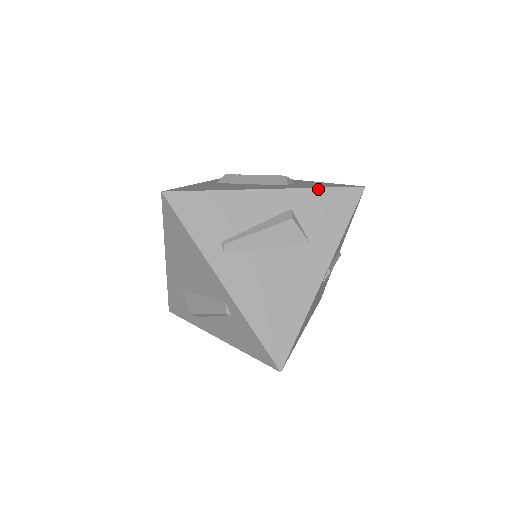
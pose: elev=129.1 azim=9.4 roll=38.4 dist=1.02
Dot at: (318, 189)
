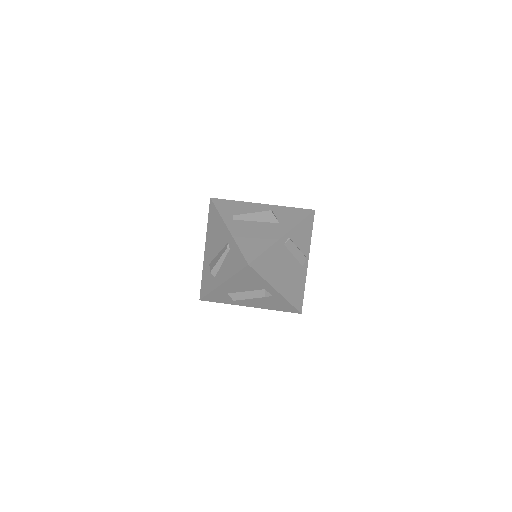
Dot at: (289, 207)
